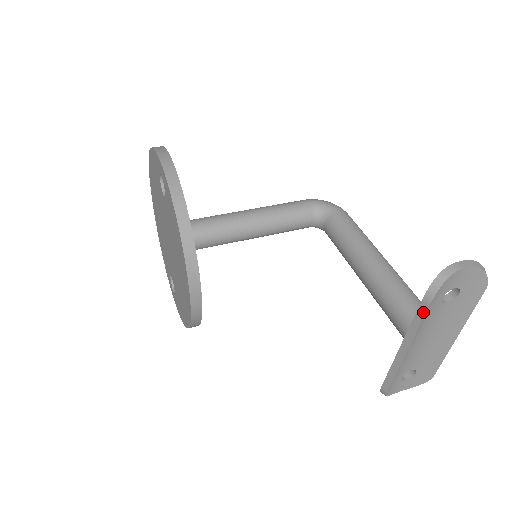
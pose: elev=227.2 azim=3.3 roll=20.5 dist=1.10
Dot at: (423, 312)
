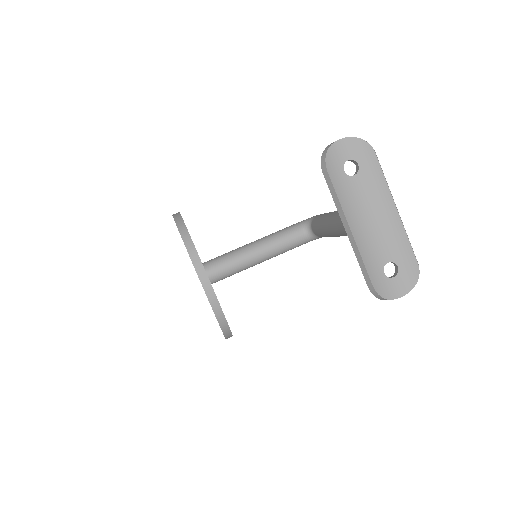
Dot at: (330, 182)
